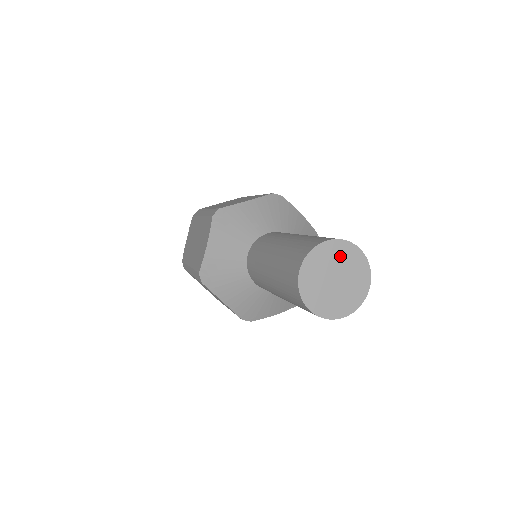
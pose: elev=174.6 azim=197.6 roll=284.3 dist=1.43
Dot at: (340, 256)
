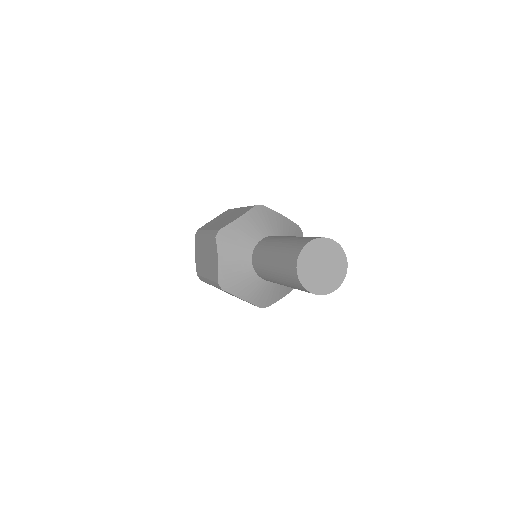
Dot at: (335, 256)
